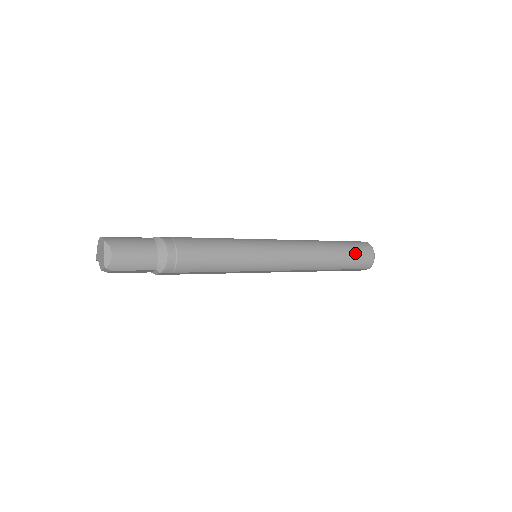
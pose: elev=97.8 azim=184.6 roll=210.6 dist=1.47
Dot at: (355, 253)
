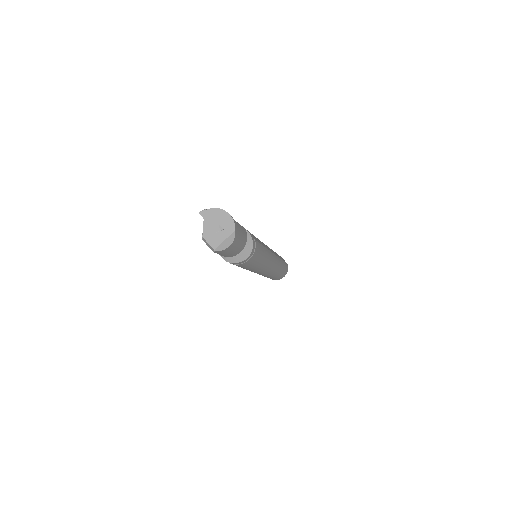
Dot at: occluded
